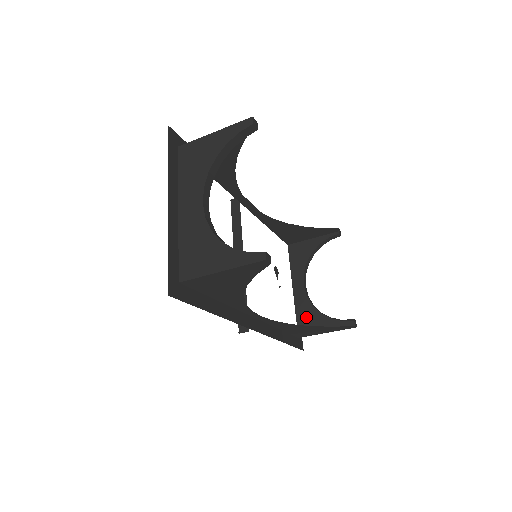
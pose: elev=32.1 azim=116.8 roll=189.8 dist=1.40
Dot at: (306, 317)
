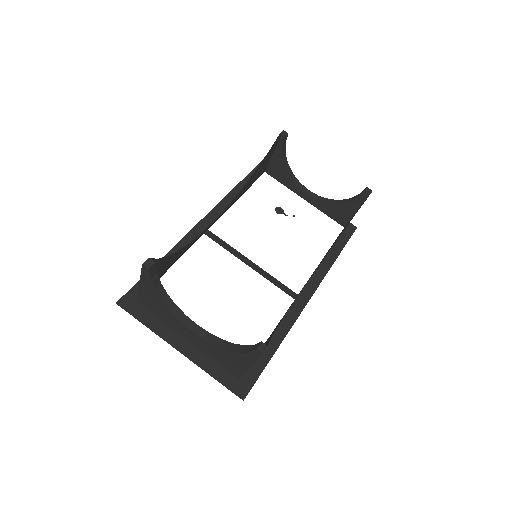
Dot at: (333, 211)
